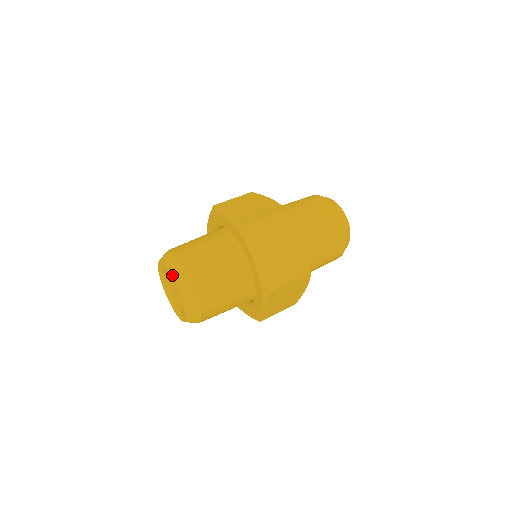
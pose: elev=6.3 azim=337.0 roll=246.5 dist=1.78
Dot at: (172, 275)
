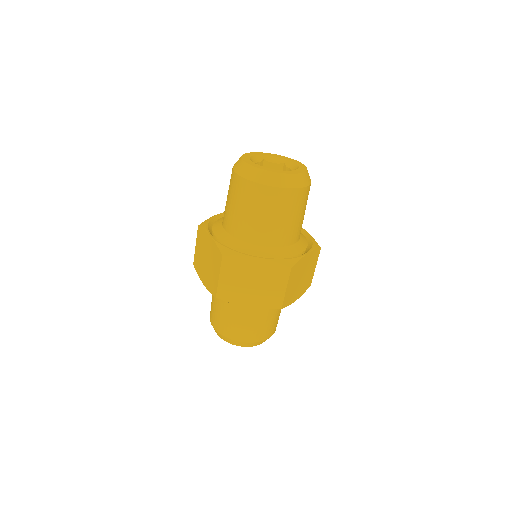
Dot at: occluded
